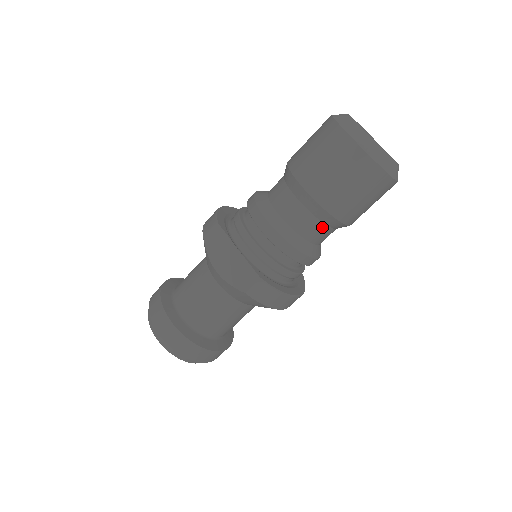
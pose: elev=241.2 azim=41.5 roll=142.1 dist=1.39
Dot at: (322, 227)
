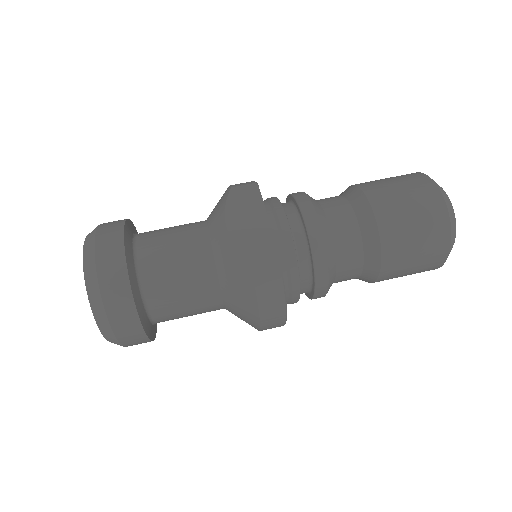
Dot at: (359, 256)
